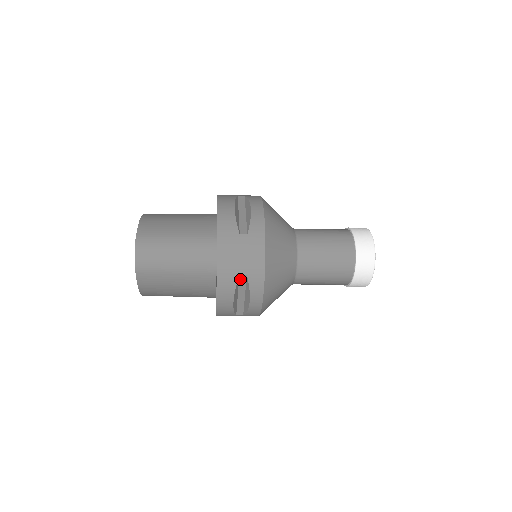
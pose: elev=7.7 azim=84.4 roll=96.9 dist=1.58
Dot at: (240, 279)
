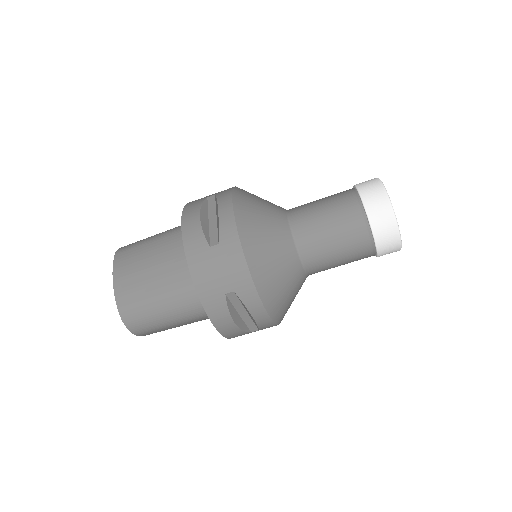
Dot at: (209, 201)
